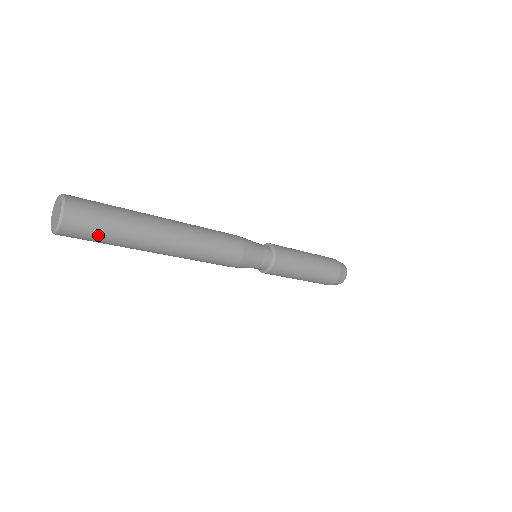
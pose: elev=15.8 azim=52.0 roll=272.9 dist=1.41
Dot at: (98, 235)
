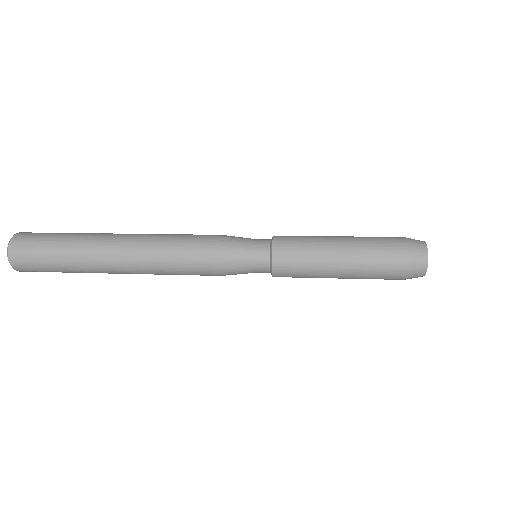
Dot at: (43, 256)
